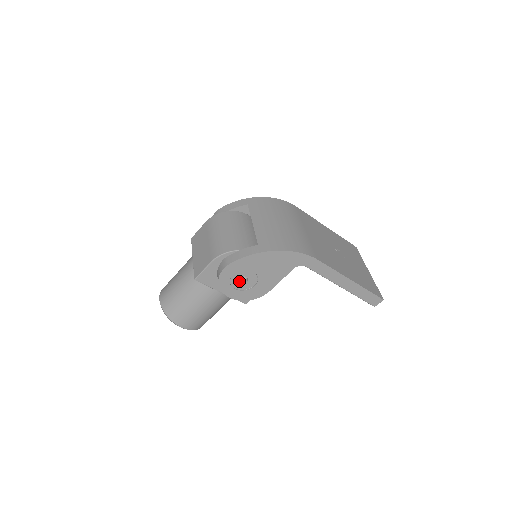
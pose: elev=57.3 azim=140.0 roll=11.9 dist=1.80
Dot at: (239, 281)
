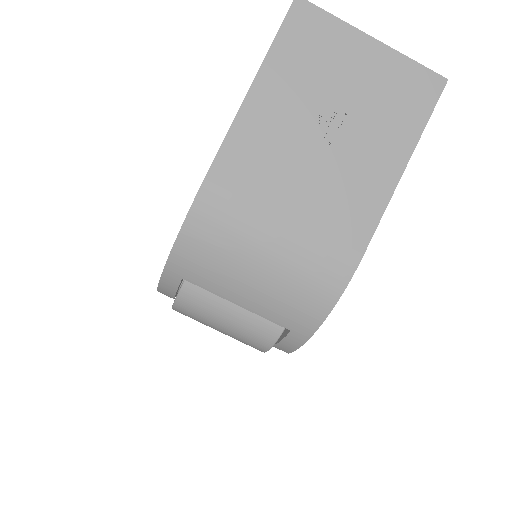
Dot at: occluded
